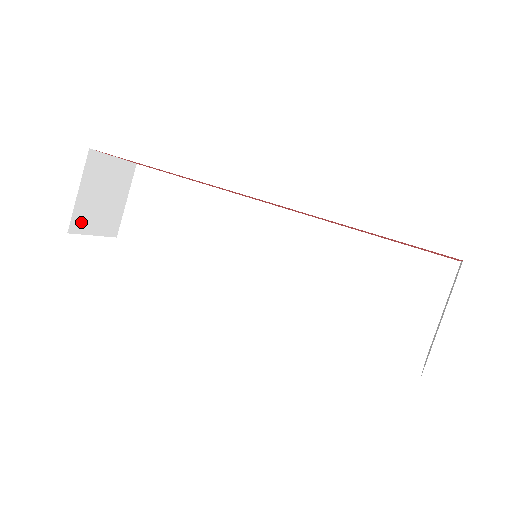
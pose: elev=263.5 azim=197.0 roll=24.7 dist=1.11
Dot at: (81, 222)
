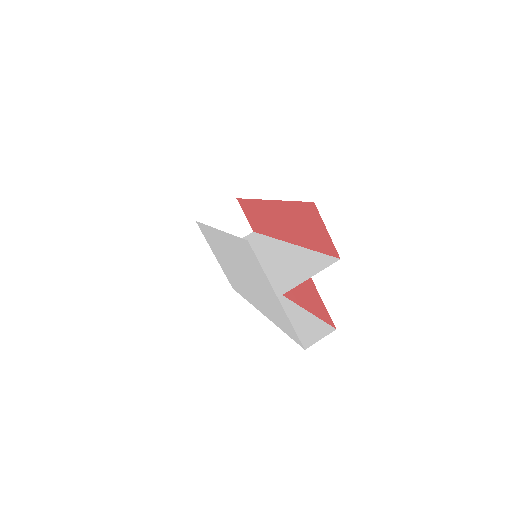
Dot at: (205, 224)
